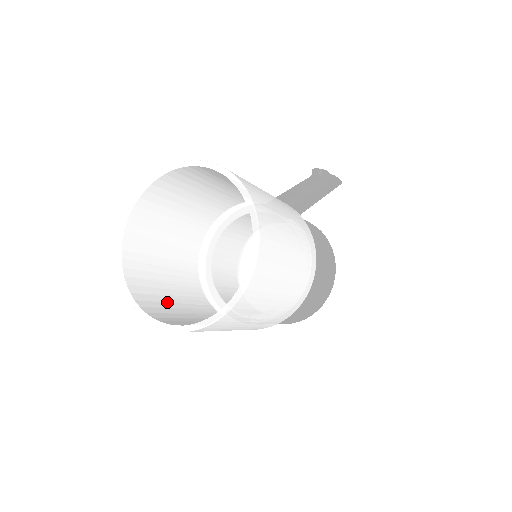
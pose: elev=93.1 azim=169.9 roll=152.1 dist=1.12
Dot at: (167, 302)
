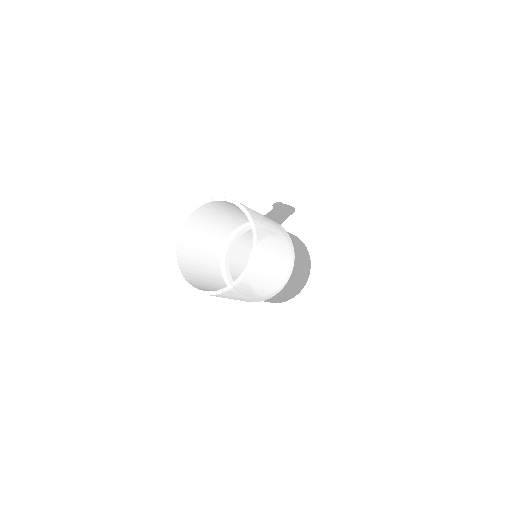
Dot at: occluded
